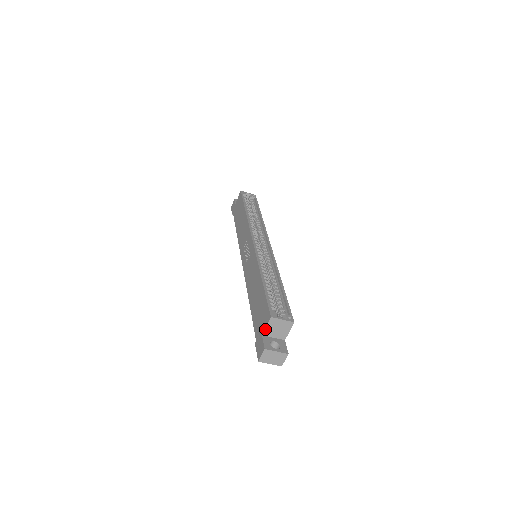
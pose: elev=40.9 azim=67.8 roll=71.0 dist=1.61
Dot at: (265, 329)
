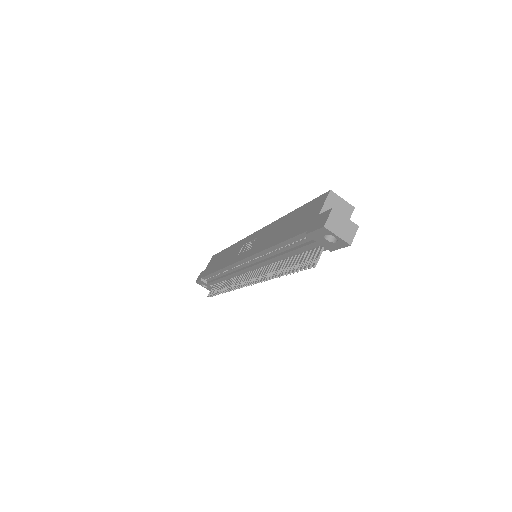
Dot at: (323, 206)
